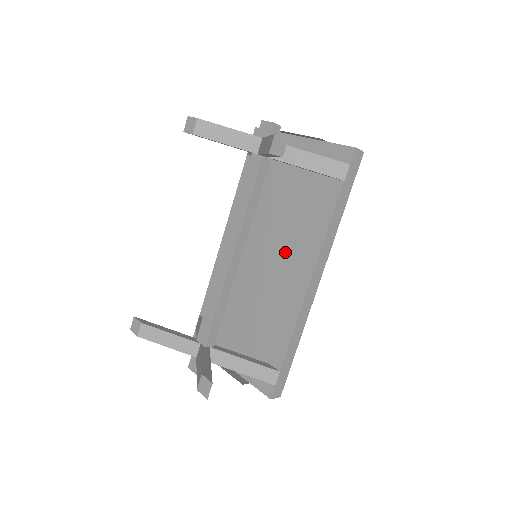
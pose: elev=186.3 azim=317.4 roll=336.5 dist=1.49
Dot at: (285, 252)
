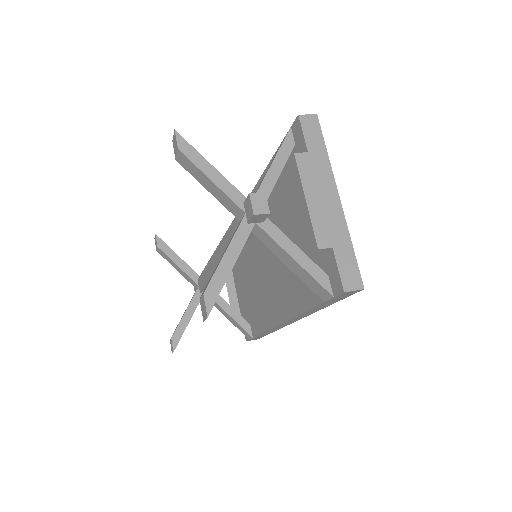
Dot at: (276, 278)
